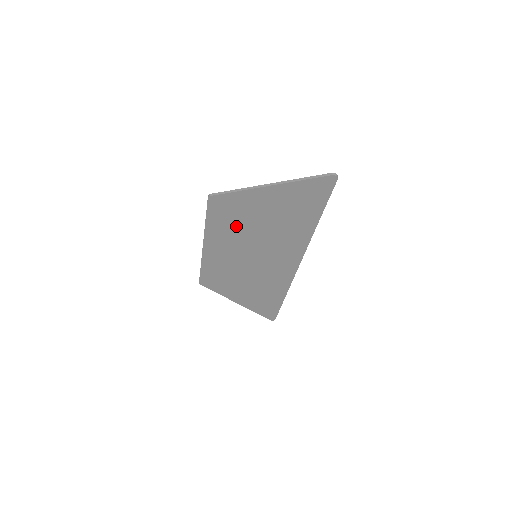
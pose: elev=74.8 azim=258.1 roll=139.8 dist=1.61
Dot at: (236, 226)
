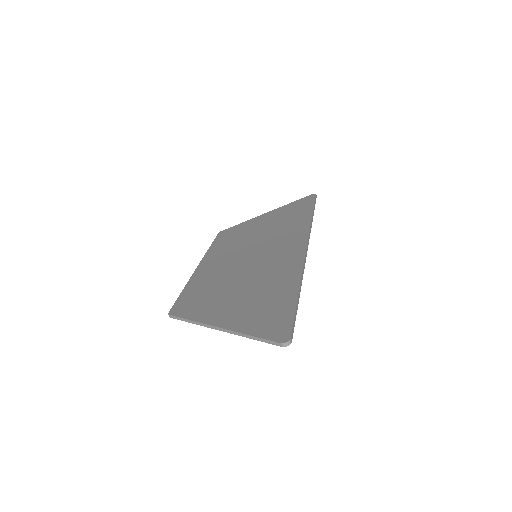
Dot at: occluded
